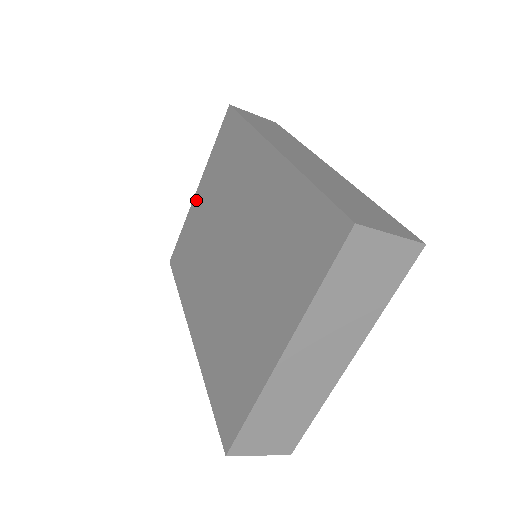
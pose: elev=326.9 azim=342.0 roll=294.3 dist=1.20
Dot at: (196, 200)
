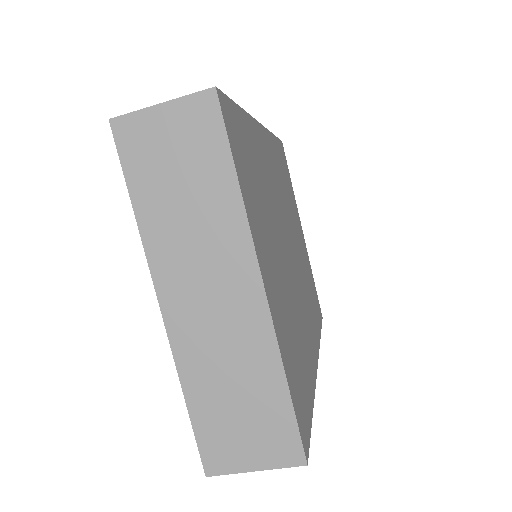
Dot at: occluded
